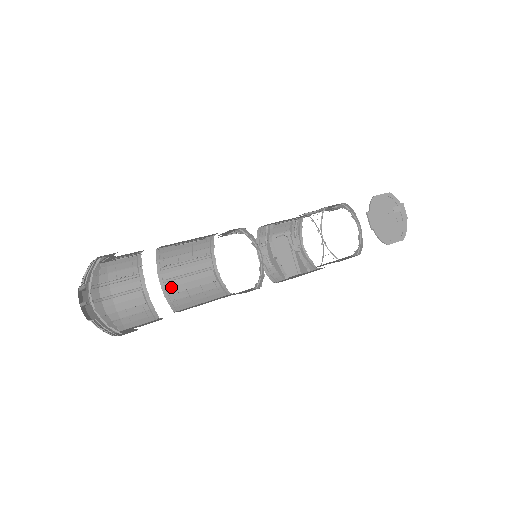
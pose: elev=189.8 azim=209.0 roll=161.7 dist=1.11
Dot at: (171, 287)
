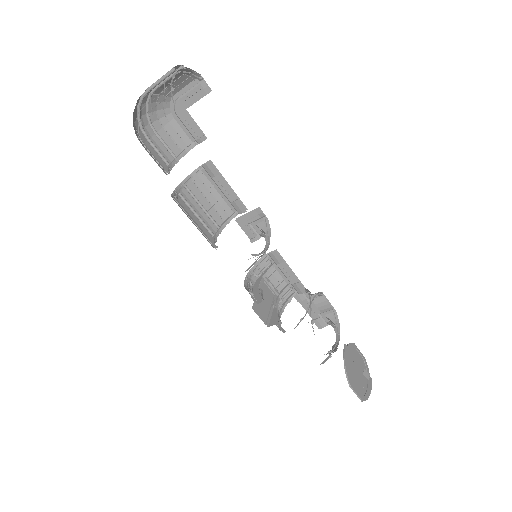
Dot at: (179, 201)
